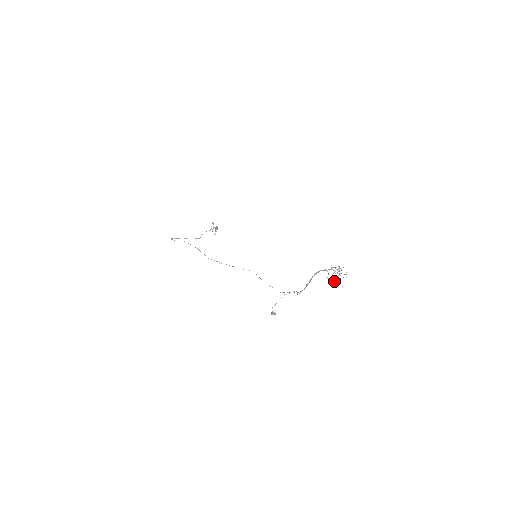
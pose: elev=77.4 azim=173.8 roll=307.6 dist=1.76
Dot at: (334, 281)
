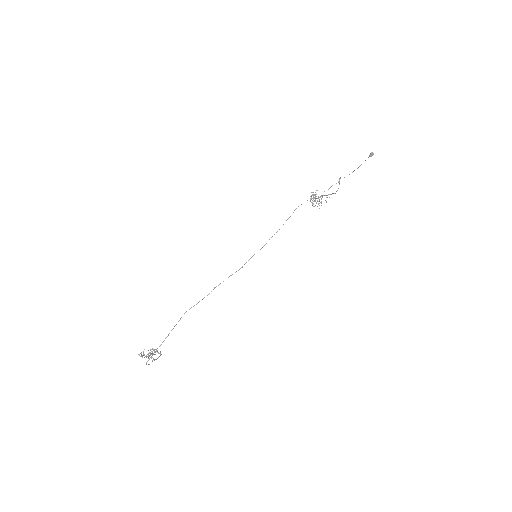
Dot at: (319, 208)
